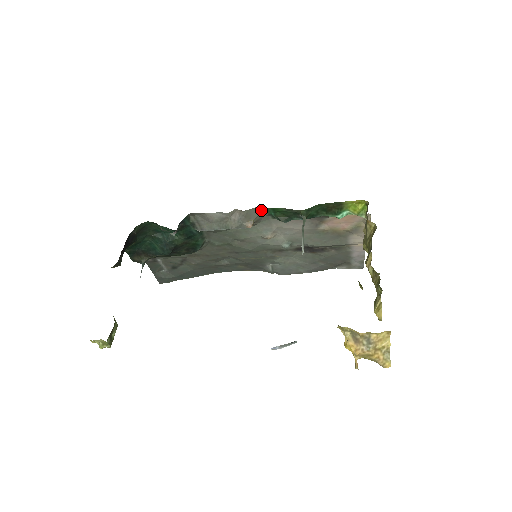
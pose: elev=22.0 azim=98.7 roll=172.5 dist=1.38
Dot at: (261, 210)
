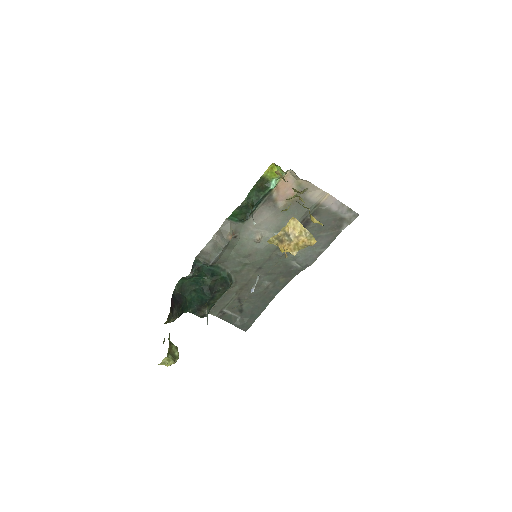
Dot at: (228, 222)
